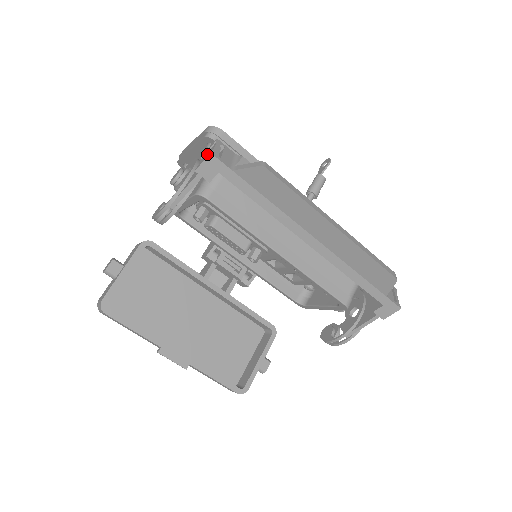
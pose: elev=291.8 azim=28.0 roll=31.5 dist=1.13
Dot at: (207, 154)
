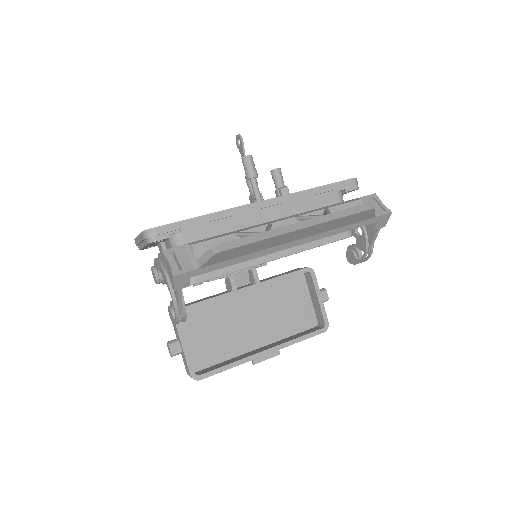
Dot at: (168, 270)
